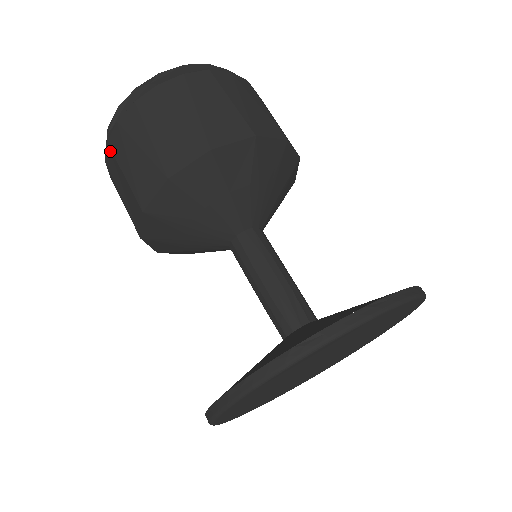
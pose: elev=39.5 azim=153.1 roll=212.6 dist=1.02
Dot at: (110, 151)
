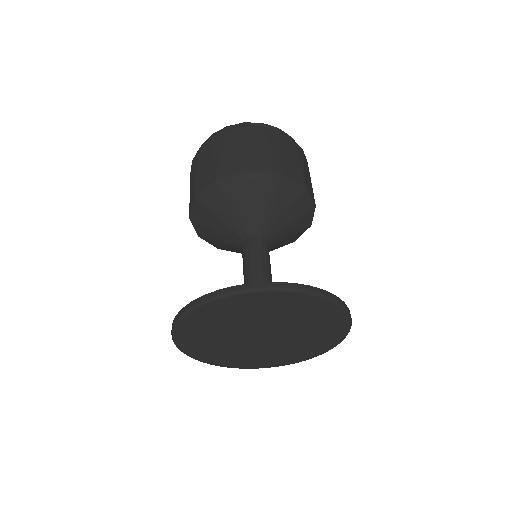
Dot at: (242, 131)
